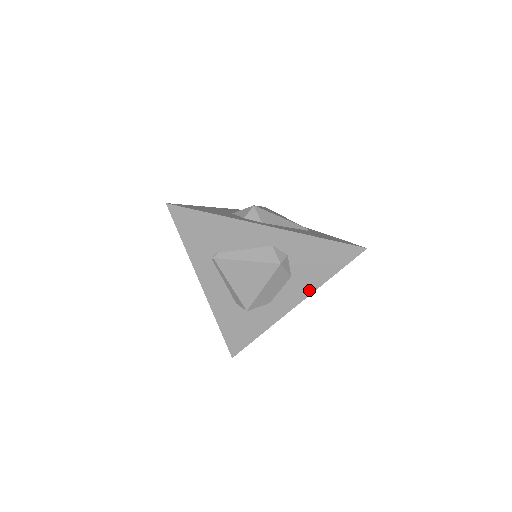
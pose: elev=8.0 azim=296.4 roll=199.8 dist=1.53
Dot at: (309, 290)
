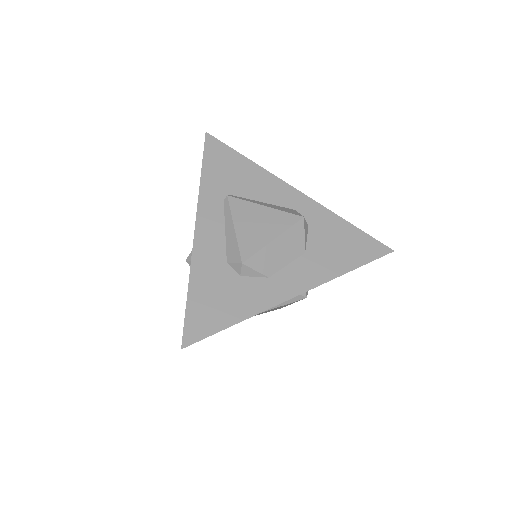
Dot at: (321, 278)
